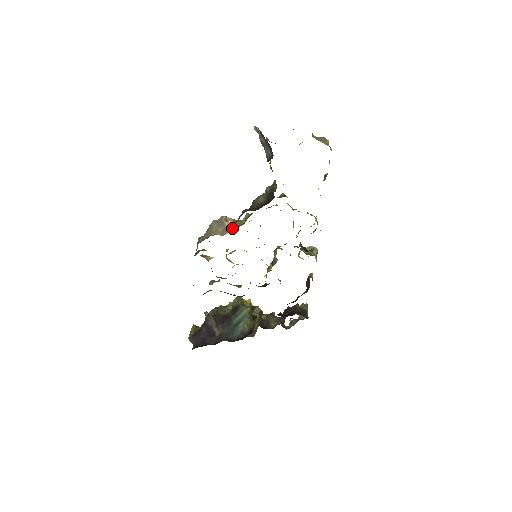
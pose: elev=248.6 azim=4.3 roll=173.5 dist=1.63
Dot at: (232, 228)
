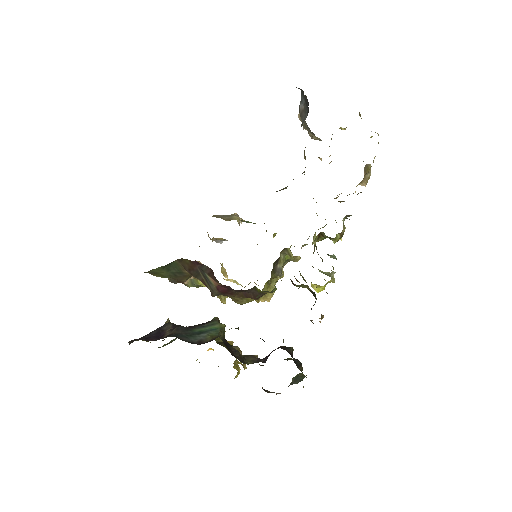
Dot at: occluded
